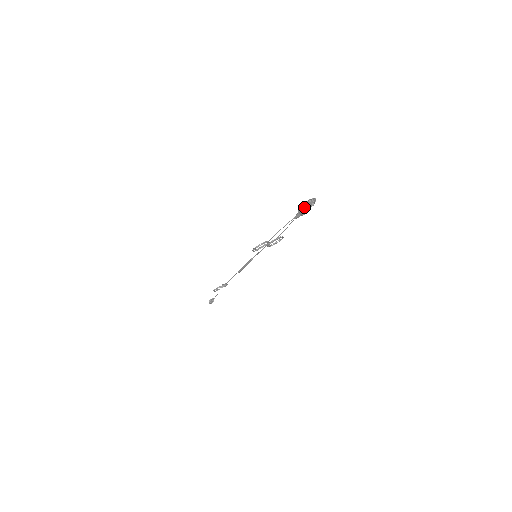
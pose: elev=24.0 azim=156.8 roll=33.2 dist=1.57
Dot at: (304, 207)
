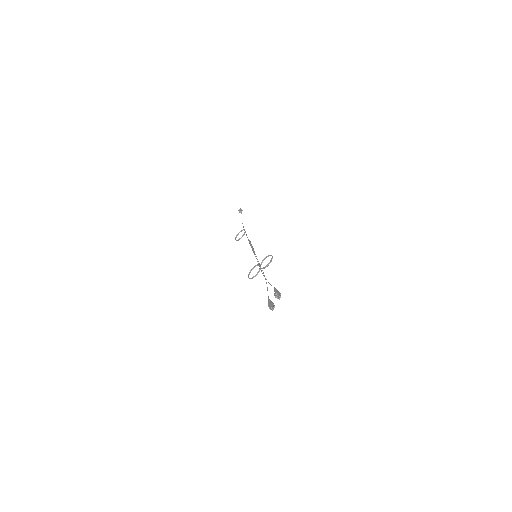
Dot at: (271, 307)
